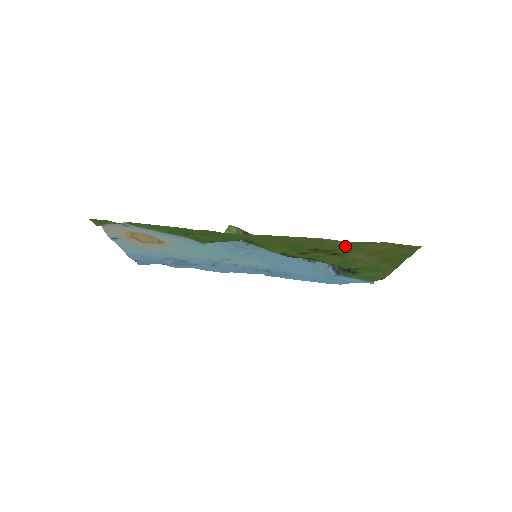
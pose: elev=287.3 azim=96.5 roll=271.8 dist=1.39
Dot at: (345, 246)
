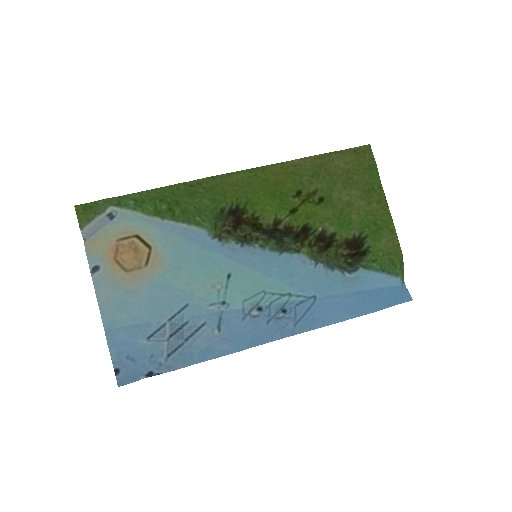
Dot at: (317, 171)
